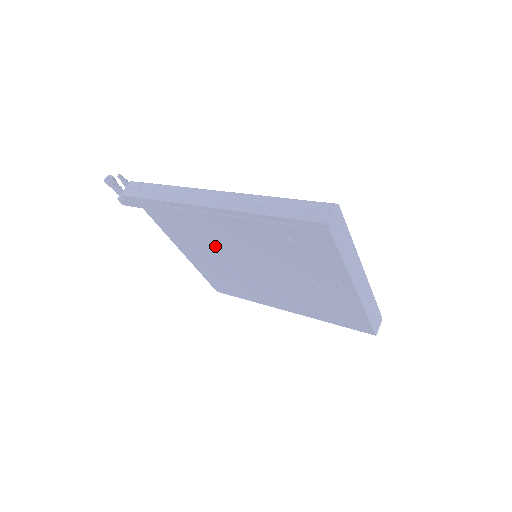
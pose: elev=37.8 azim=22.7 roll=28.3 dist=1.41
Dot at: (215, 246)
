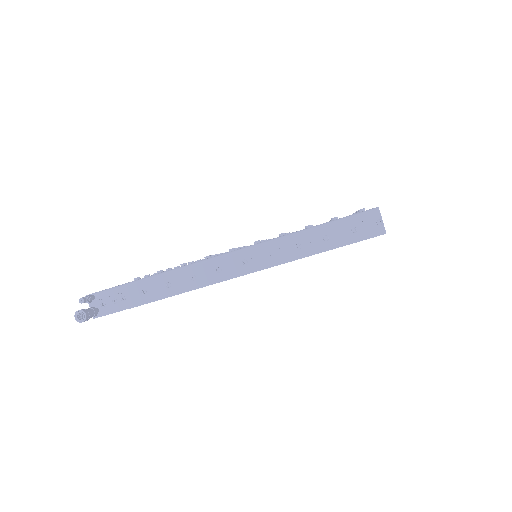
Dot at: occluded
